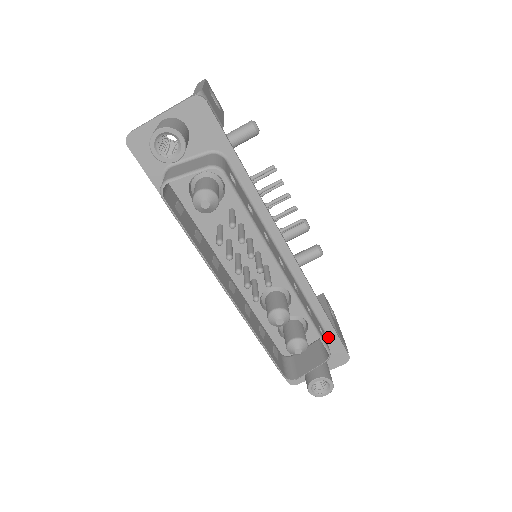
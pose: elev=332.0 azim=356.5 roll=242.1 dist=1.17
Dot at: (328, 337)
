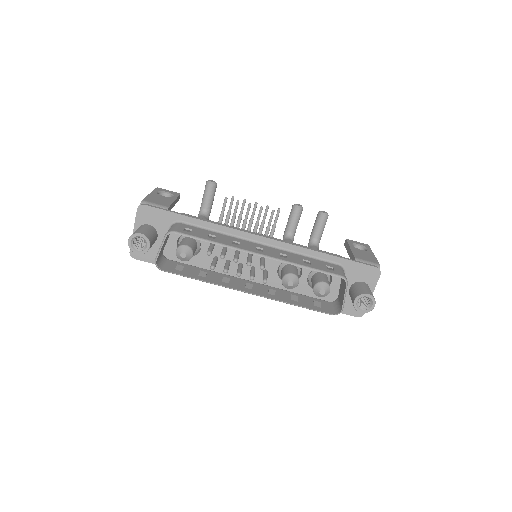
Dot at: (347, 267)
